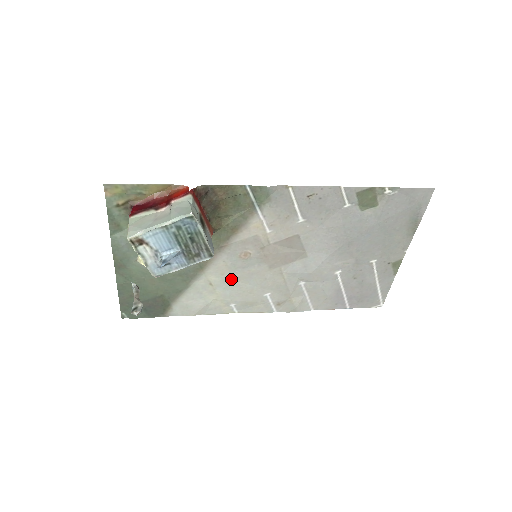
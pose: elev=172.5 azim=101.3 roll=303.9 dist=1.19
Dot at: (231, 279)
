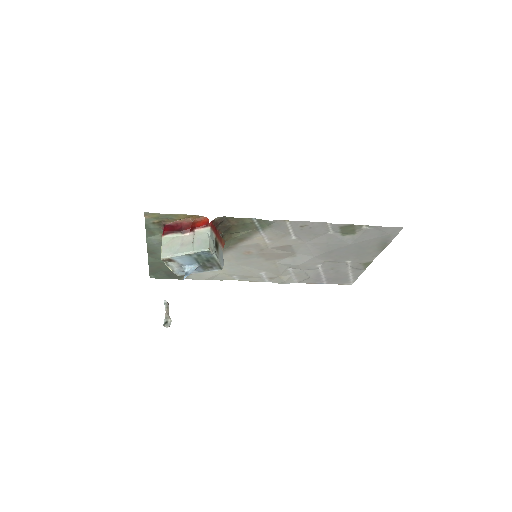
Dot at: (235, 264)
